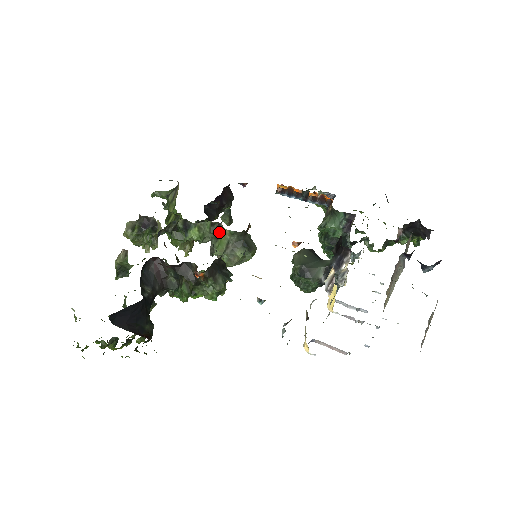
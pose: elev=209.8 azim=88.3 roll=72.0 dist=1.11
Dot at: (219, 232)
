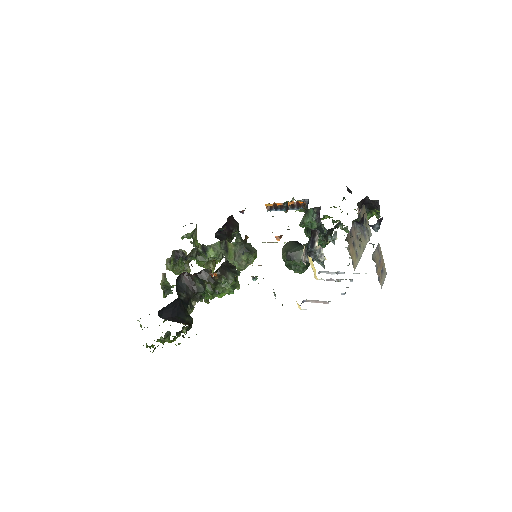
Dot at: (227, 247)
